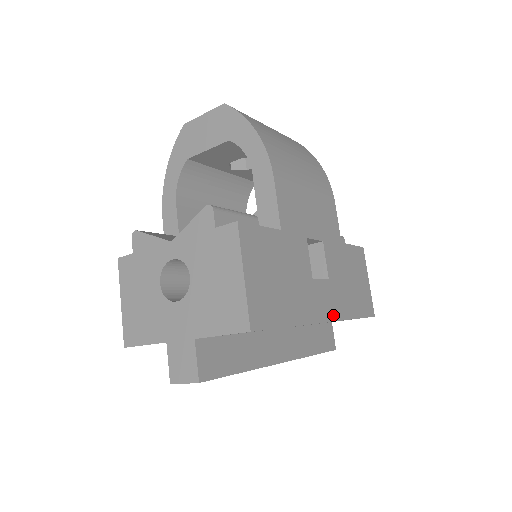
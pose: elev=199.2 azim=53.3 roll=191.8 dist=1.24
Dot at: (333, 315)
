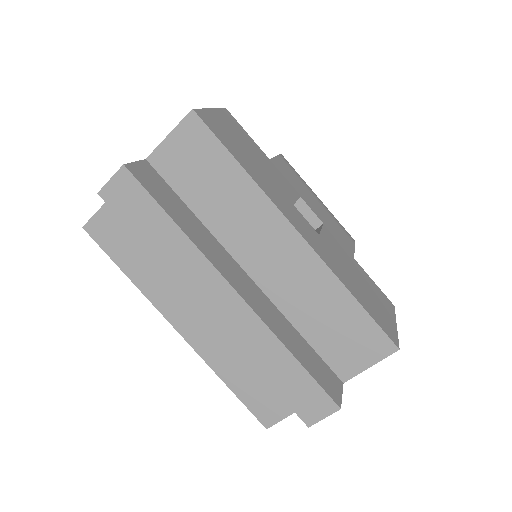
Dot at: (312, 245)
